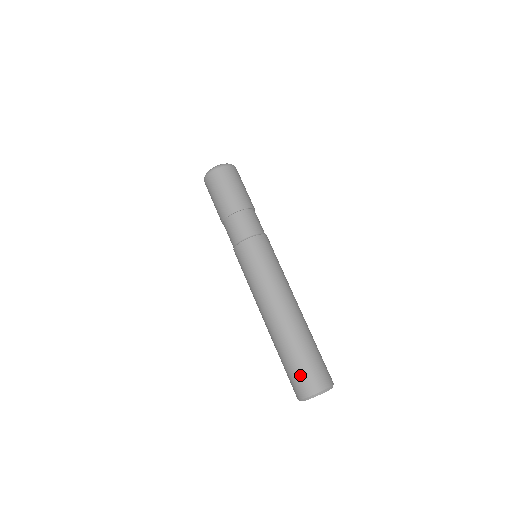
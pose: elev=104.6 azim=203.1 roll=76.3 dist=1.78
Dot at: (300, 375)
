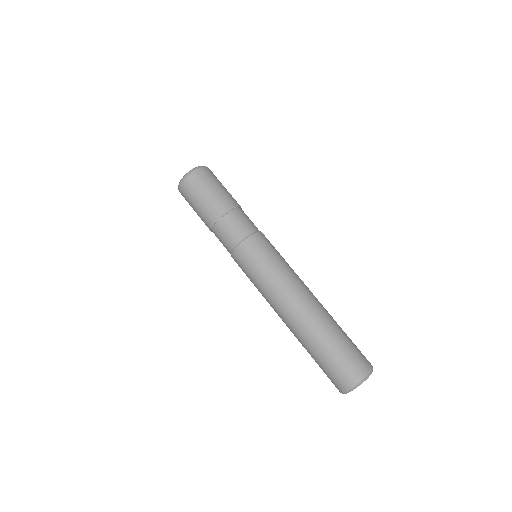
Dot at: (344, 363)
